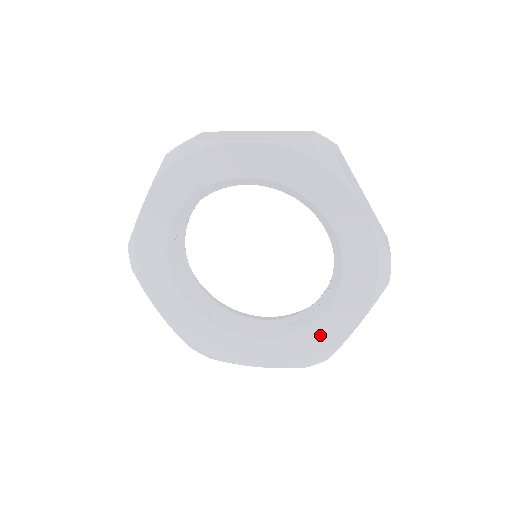
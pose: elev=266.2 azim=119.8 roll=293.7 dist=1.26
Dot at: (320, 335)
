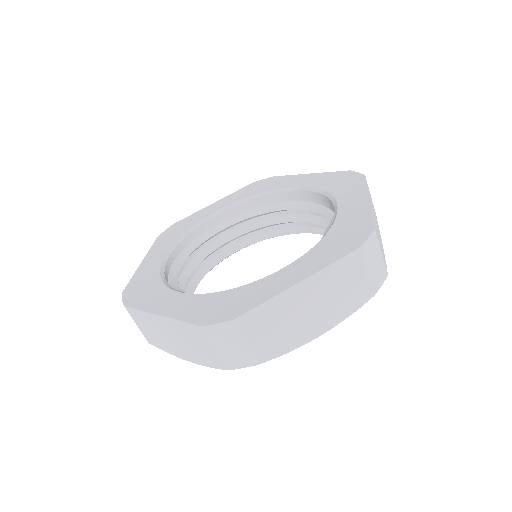
Dot at: occluded
